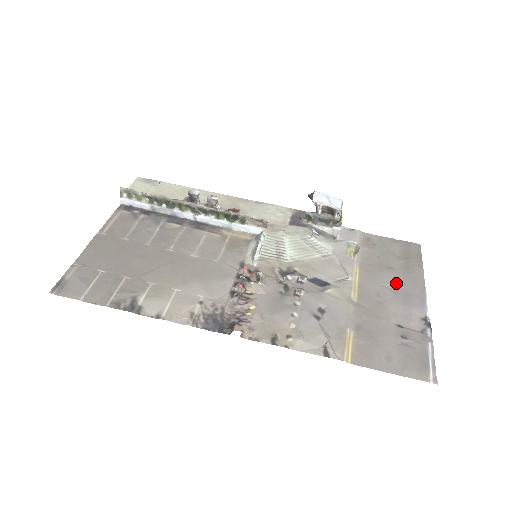
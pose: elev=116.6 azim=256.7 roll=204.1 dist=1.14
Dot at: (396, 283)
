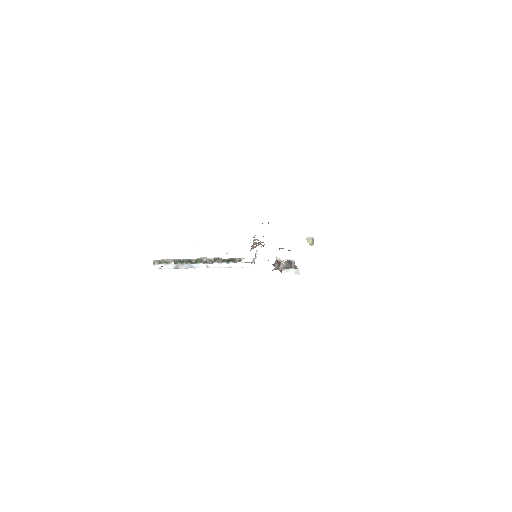
Dot at: occluded
